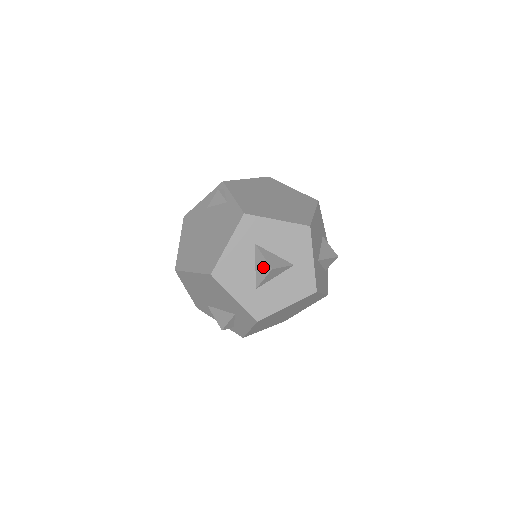
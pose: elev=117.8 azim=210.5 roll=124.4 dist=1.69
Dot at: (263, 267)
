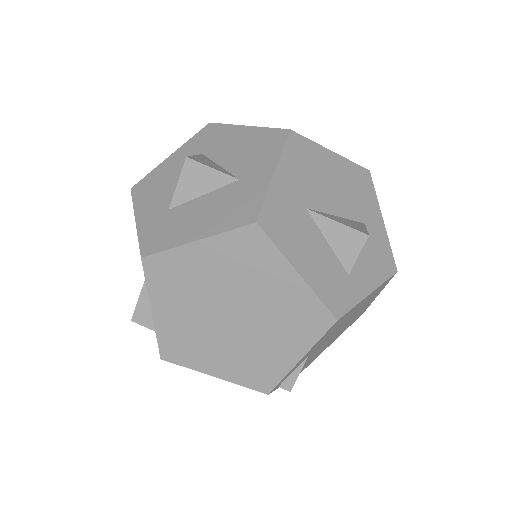
Dot at: occluded
